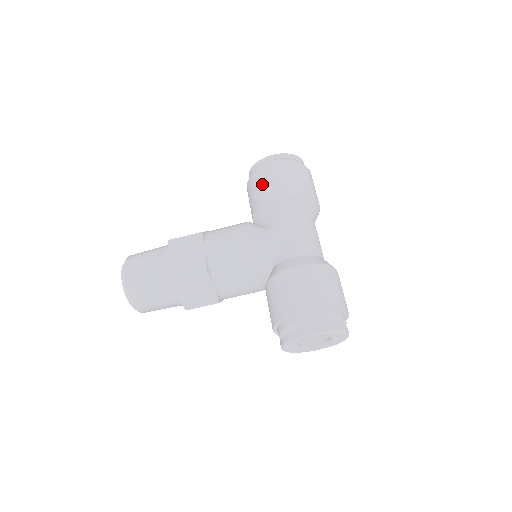
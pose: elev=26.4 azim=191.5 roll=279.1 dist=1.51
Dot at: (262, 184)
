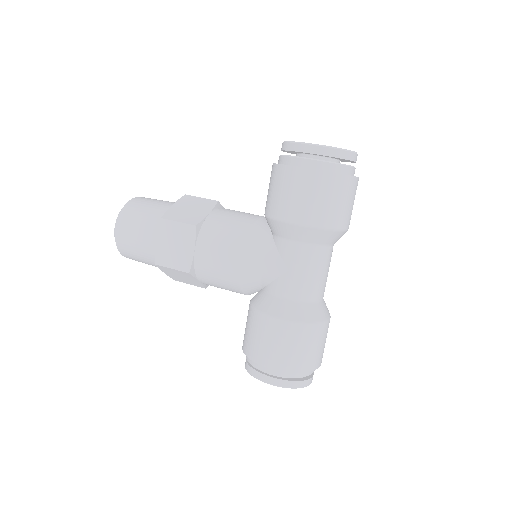
Dot at: (281, 191)
